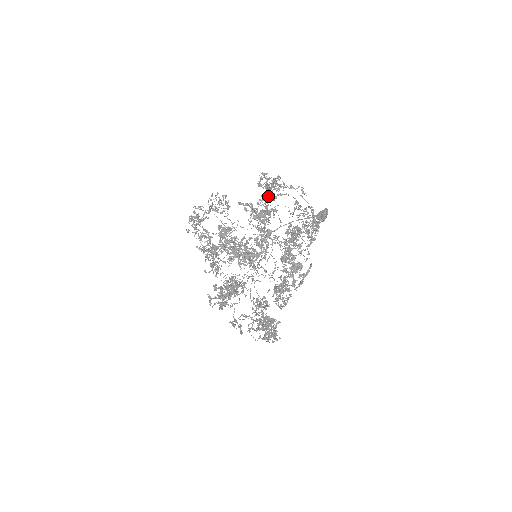
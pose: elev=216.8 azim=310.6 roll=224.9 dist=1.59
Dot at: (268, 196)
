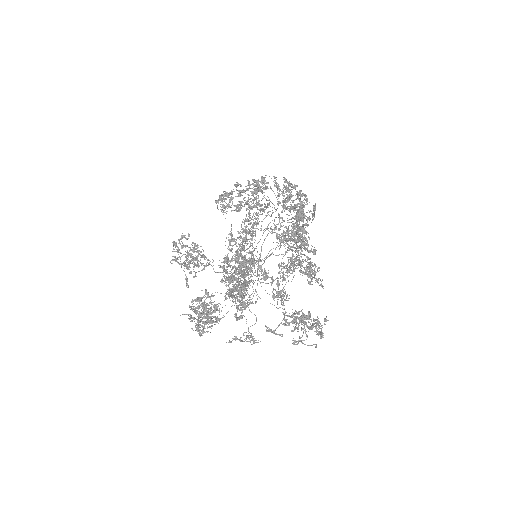
Dot at: (243, 246)
